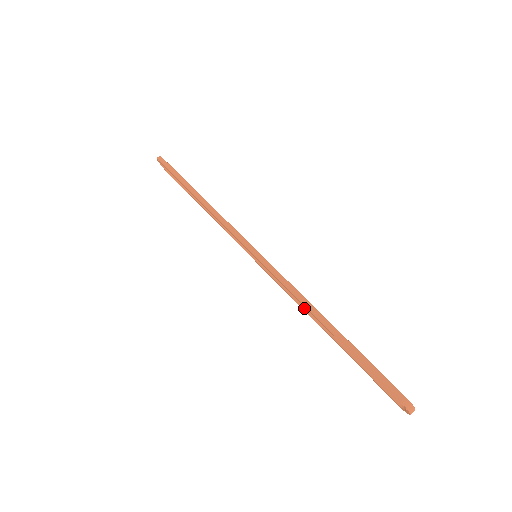
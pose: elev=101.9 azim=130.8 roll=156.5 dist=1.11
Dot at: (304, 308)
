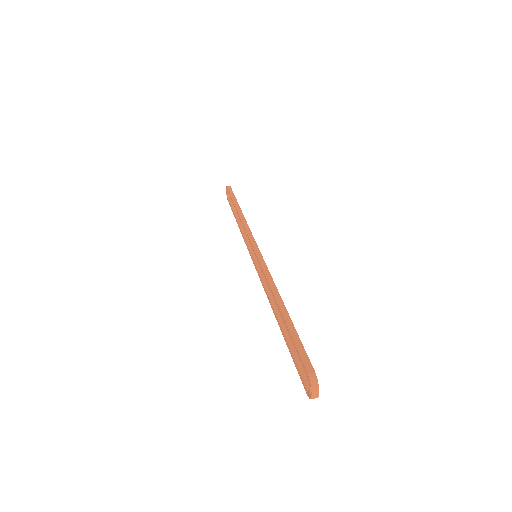
Dot at: (271, 299)
